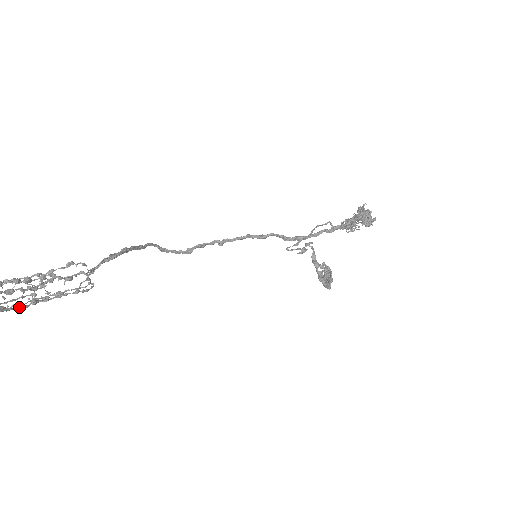
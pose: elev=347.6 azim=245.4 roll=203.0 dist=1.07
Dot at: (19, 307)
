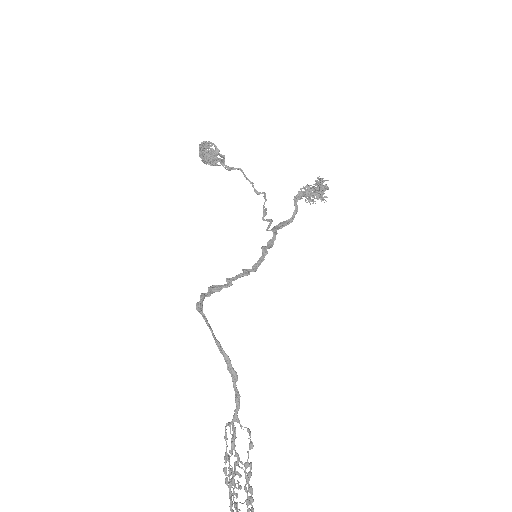
Dot at: occluded
